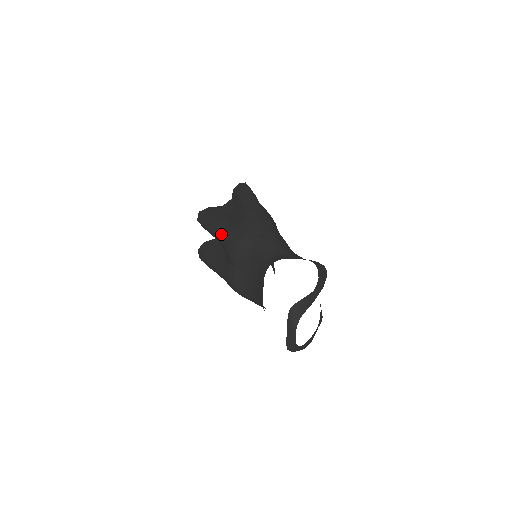
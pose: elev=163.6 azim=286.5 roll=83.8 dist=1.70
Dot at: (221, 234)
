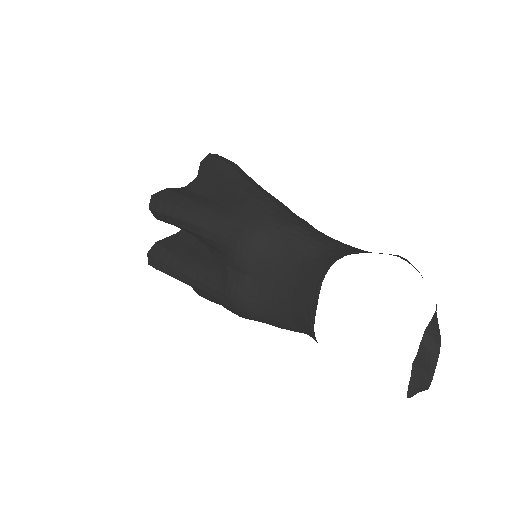
Dot at: (210, 225)
